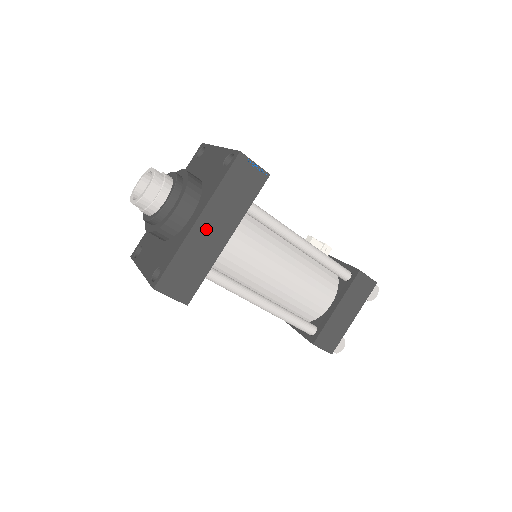
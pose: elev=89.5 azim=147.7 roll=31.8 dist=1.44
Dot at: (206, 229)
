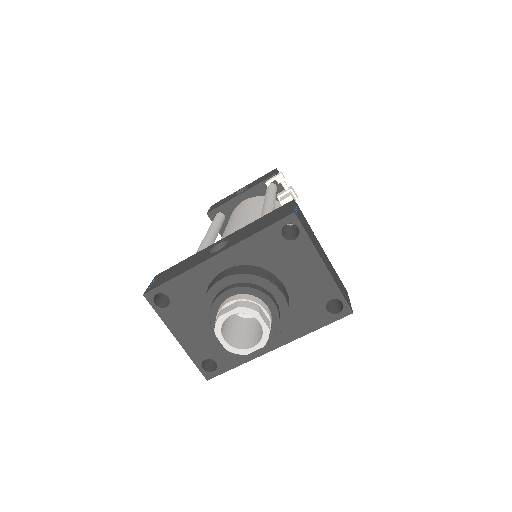
Dot at: occluded
